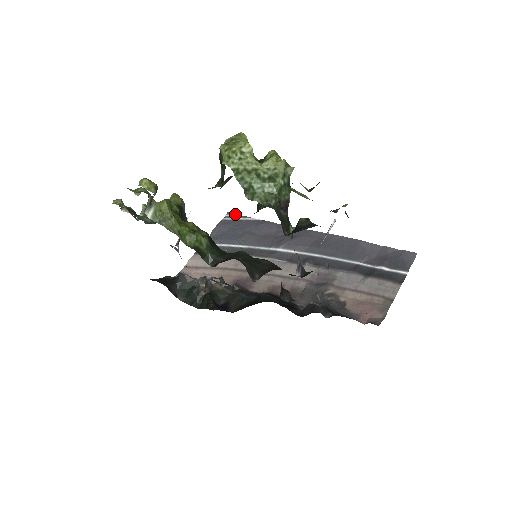
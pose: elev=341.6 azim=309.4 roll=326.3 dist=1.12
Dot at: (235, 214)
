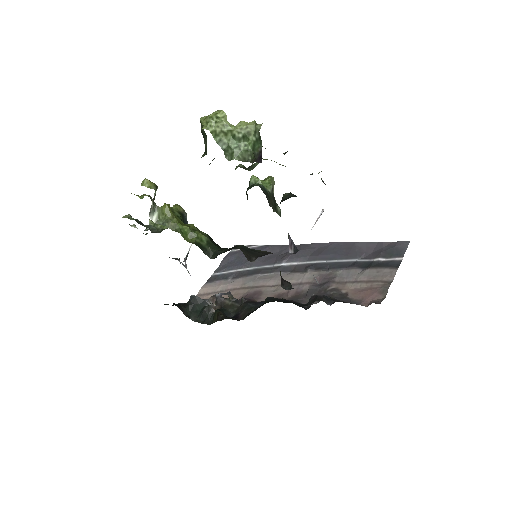
Dot at: occluded
